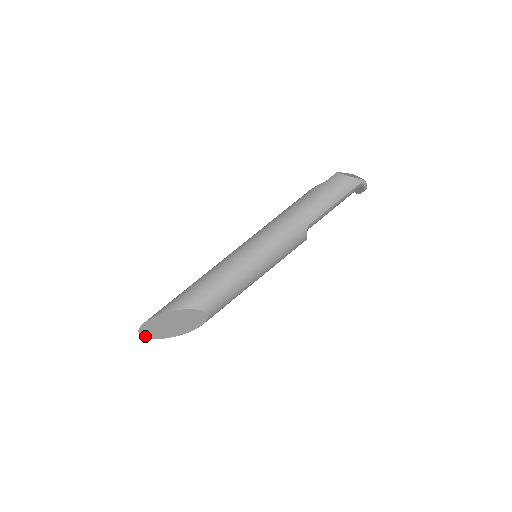
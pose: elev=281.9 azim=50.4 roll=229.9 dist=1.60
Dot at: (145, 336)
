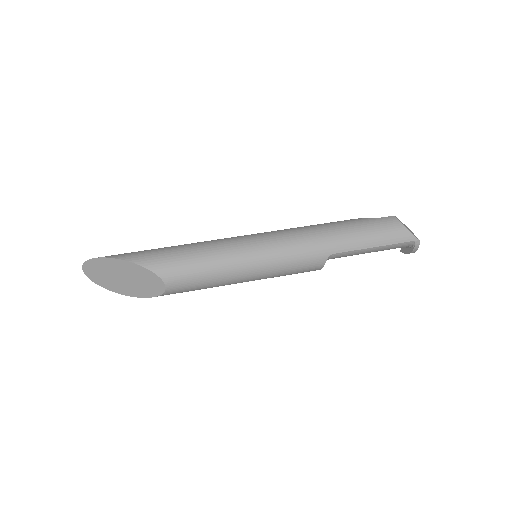
Dot at: (87, 274)
